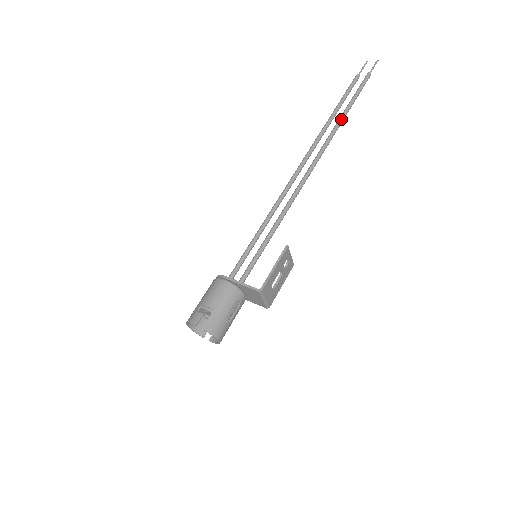
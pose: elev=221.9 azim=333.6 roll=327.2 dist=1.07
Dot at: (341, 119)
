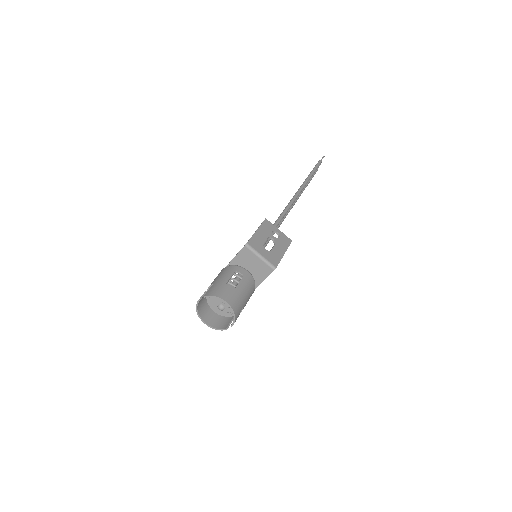
Dot at: (305, 180)
